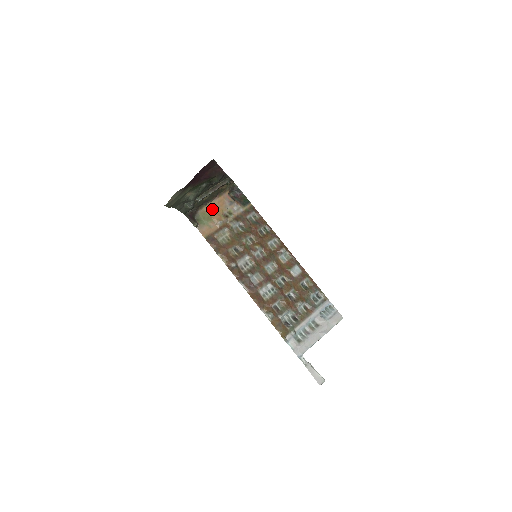
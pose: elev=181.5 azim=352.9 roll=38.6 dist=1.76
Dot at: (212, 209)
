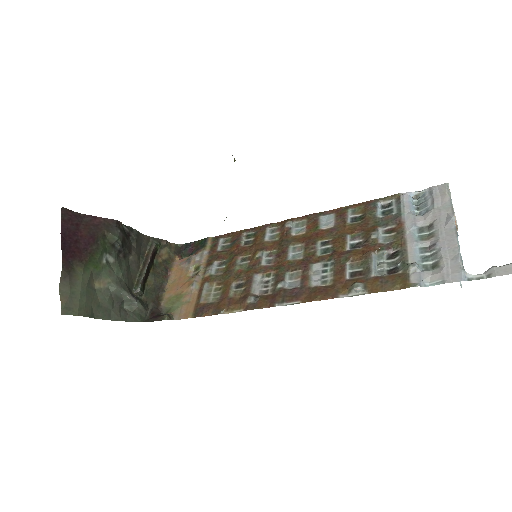
Dot at: (174, 287)
